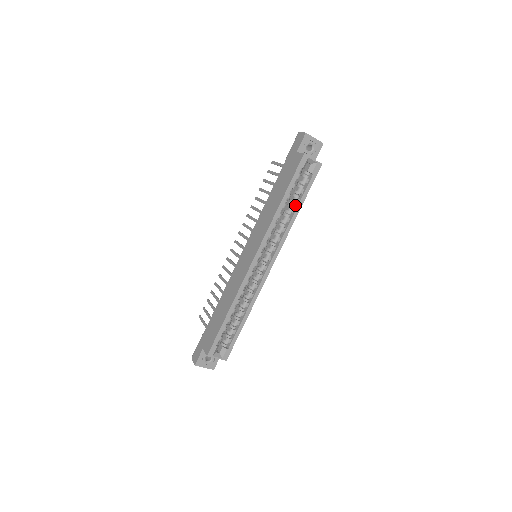
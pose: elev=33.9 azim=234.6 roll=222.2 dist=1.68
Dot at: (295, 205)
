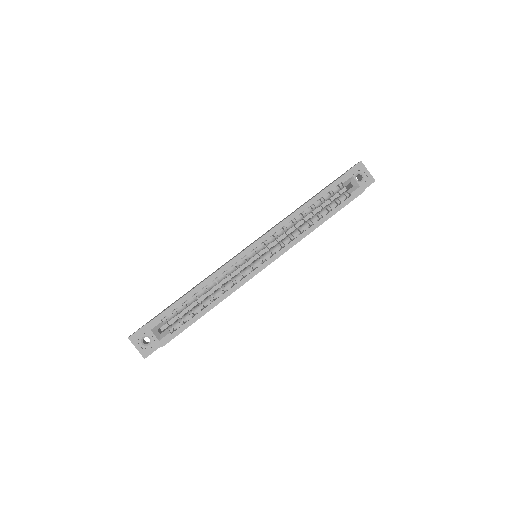
Dot at: (320, 218)
